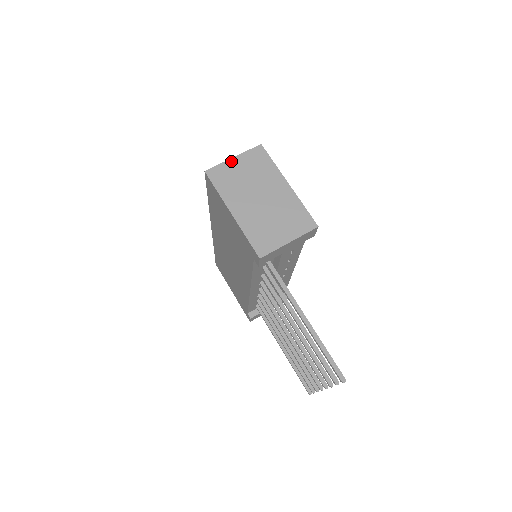
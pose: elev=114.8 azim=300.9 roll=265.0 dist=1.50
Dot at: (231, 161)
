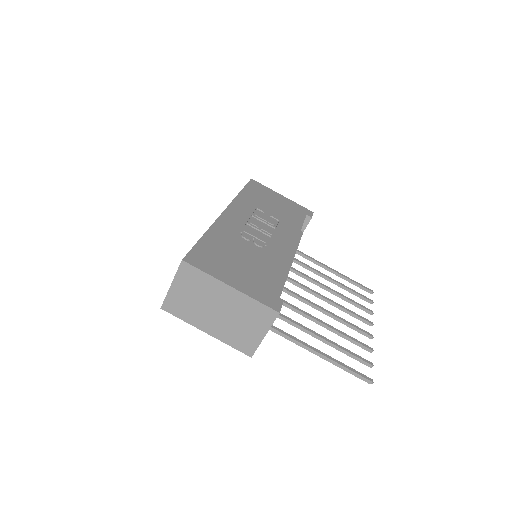
Dot at: (172, 289)
